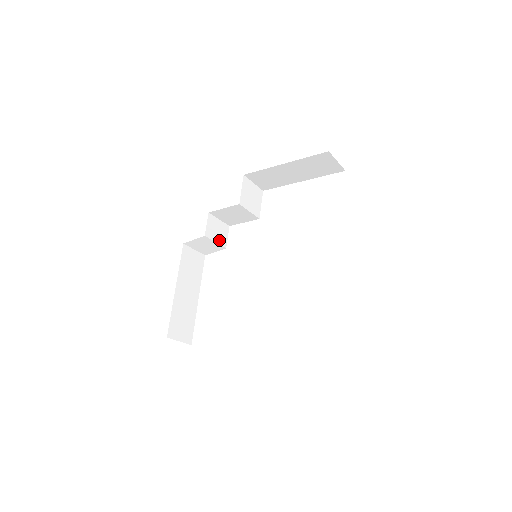
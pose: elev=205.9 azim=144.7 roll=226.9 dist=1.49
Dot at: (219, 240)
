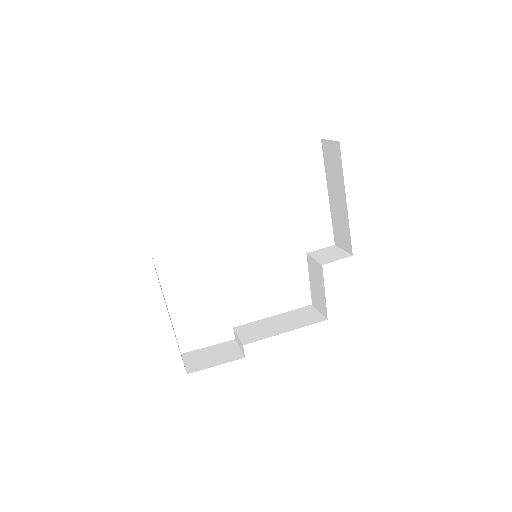
Dot at: occluded
